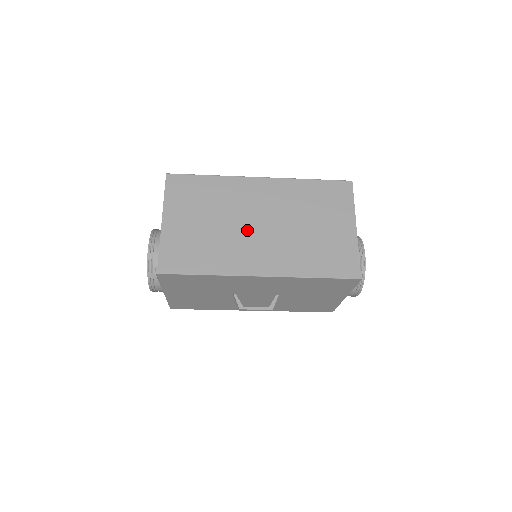
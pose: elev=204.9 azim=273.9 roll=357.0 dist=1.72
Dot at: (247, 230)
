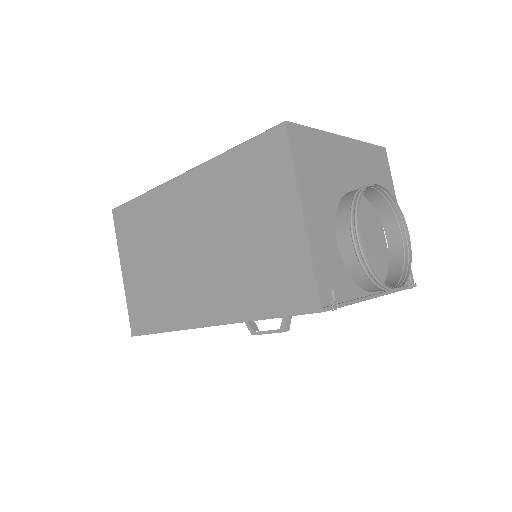
Dot at: (183, 262)
